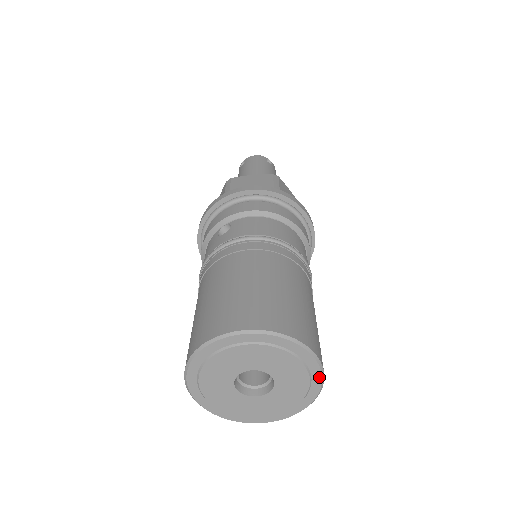
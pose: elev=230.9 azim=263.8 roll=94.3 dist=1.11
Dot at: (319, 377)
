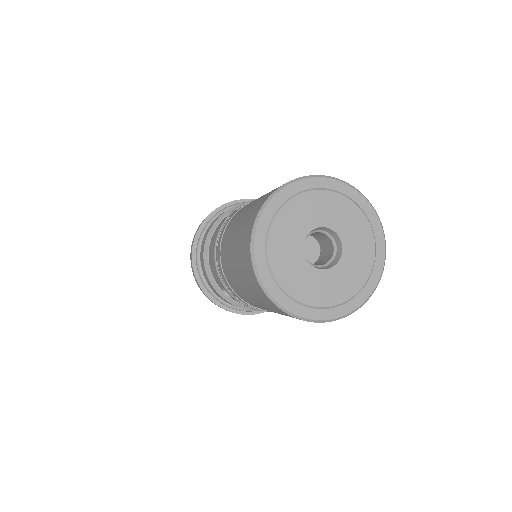
Dot at: (382, 262)
